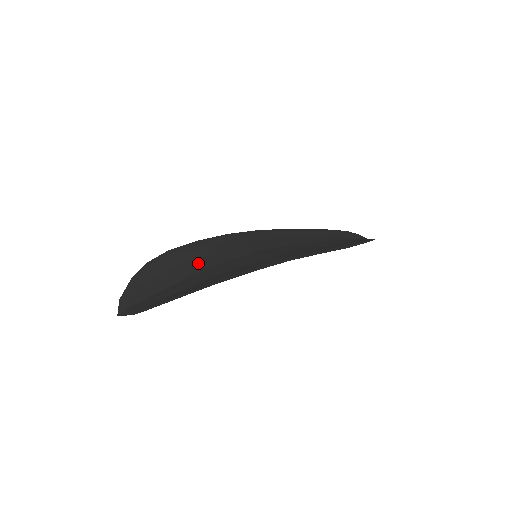
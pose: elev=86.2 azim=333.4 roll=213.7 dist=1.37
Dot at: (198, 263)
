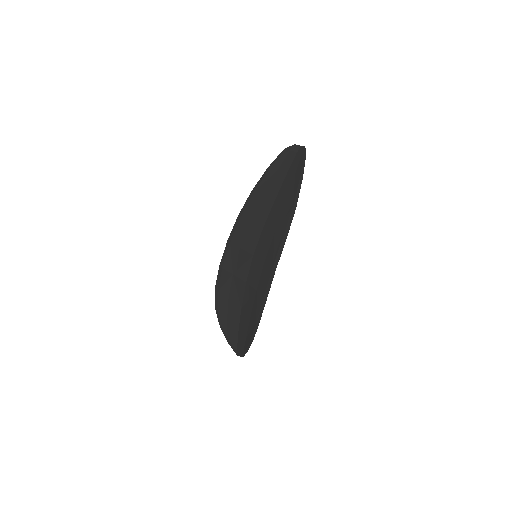
Dot at: (236, 291)
